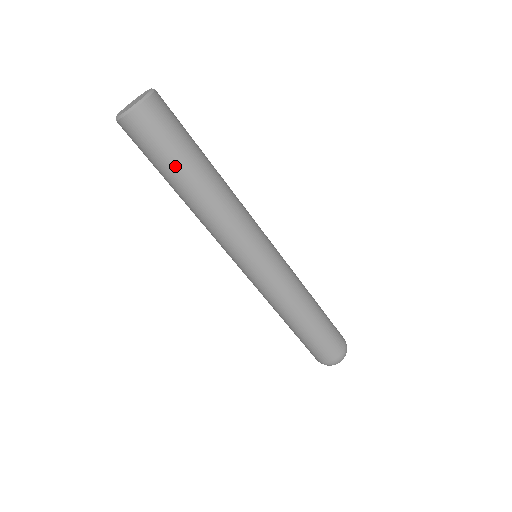
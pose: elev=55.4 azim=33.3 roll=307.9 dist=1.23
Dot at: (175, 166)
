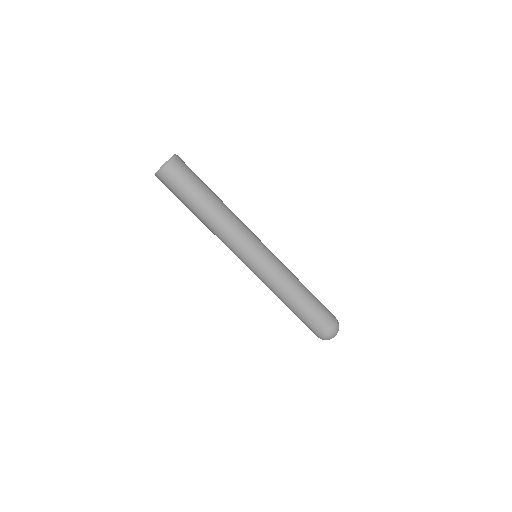
Dot at: (188, 201)
